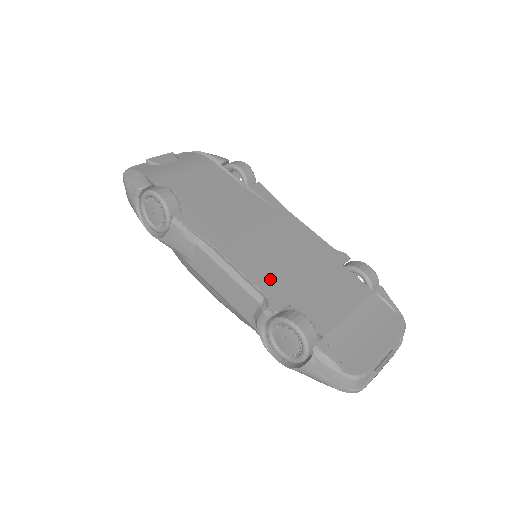
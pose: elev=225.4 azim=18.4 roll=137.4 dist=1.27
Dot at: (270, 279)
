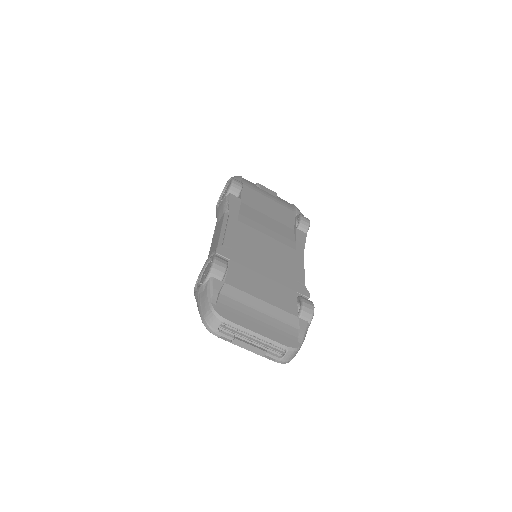
Dot at: (237, 246)
